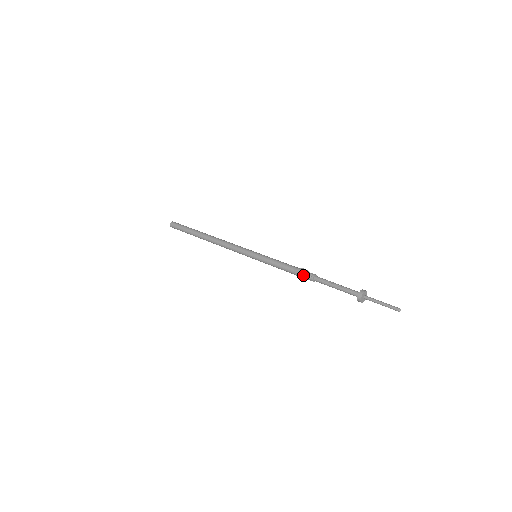
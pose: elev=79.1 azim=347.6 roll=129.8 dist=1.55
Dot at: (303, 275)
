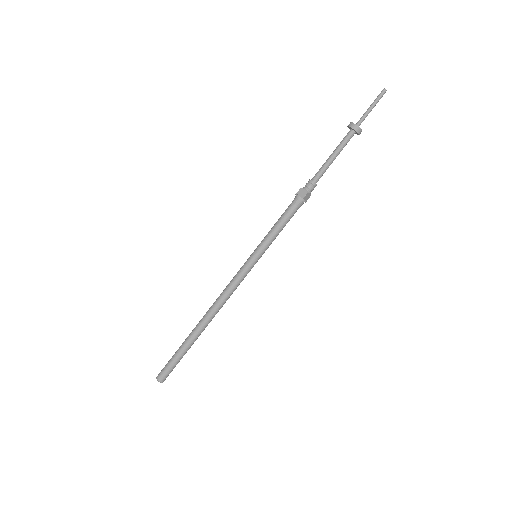
Dot at: (303, 192)
